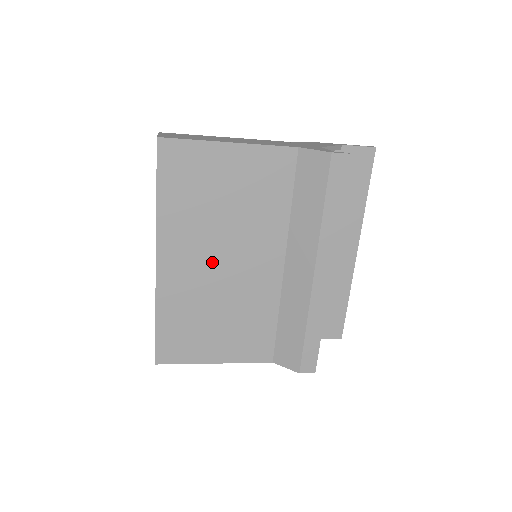
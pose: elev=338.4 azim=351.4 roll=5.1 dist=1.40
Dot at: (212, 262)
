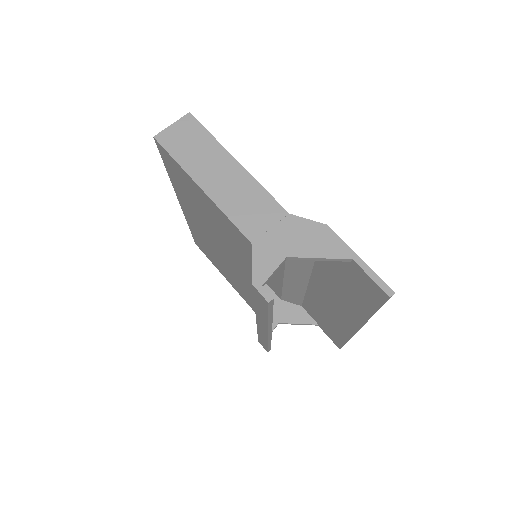
Dot at: (210, 237)
